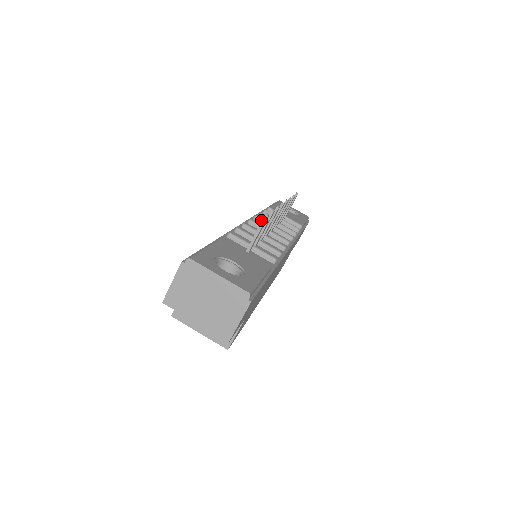
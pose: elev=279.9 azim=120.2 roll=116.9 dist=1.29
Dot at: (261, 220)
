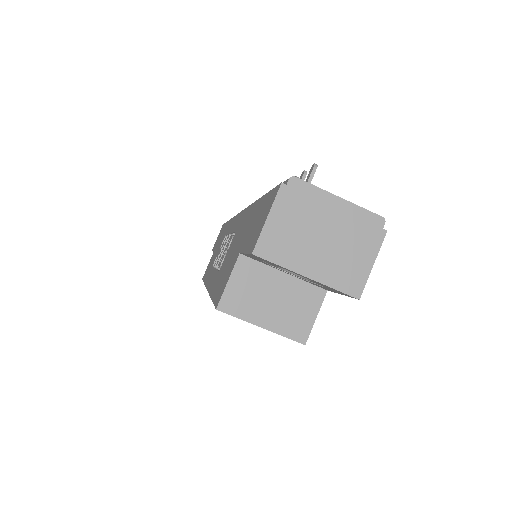
Dot at: occluded
